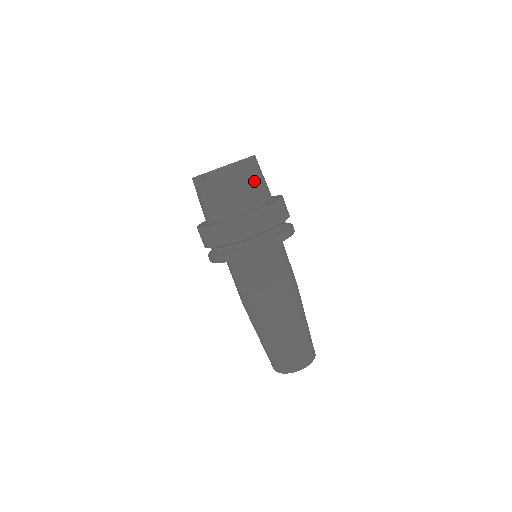
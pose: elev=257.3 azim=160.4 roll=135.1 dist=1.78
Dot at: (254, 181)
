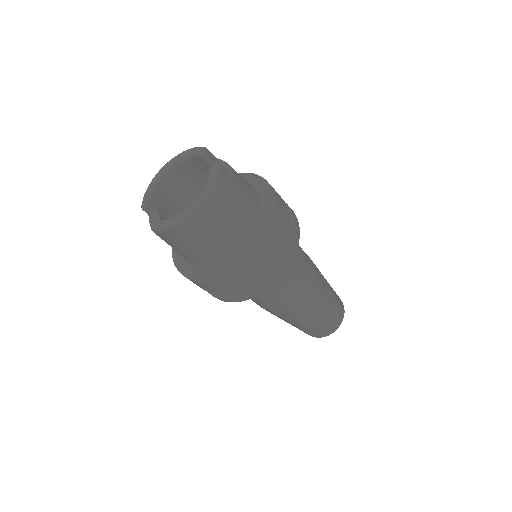
Dot at: (217, 231)
